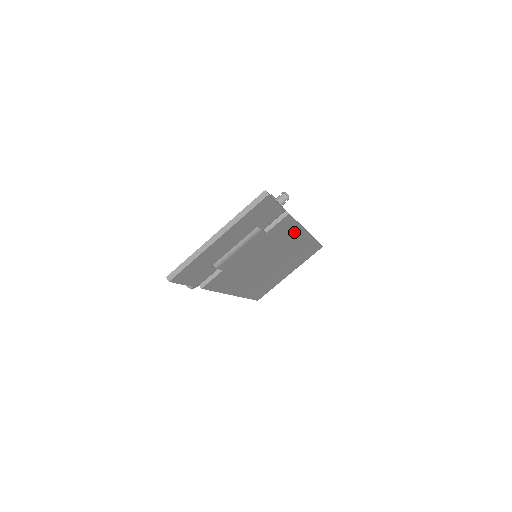
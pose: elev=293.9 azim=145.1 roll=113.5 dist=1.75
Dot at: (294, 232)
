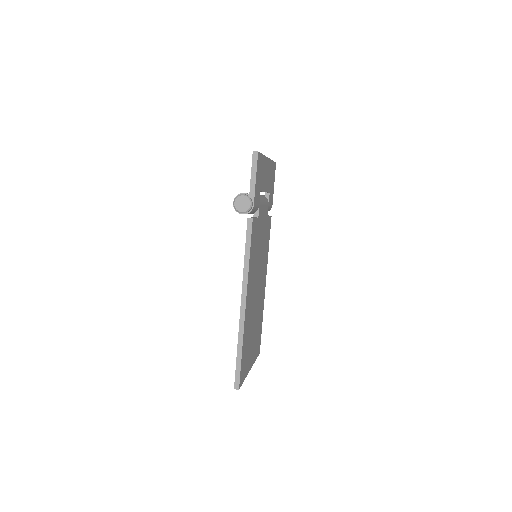
Dot at: (266, 260)
